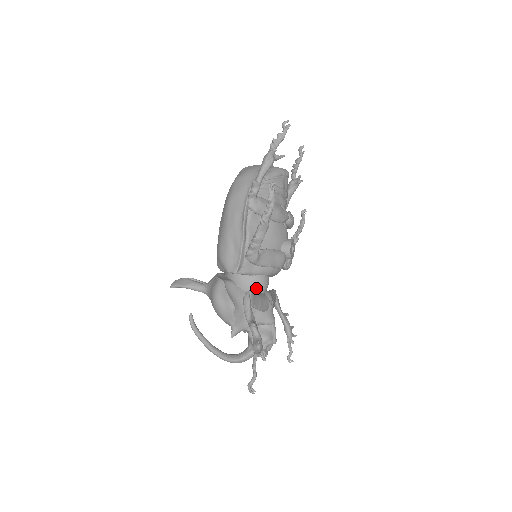
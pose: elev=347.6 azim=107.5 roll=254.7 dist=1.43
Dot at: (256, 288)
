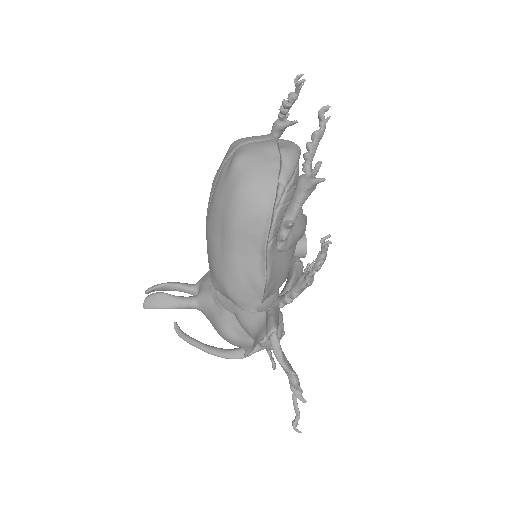
Dot at: (270, 305)
